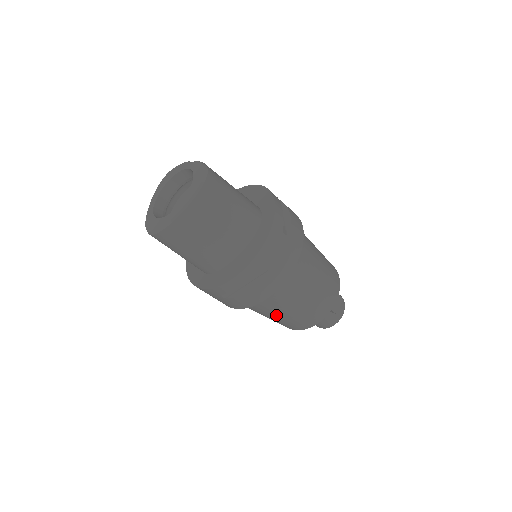
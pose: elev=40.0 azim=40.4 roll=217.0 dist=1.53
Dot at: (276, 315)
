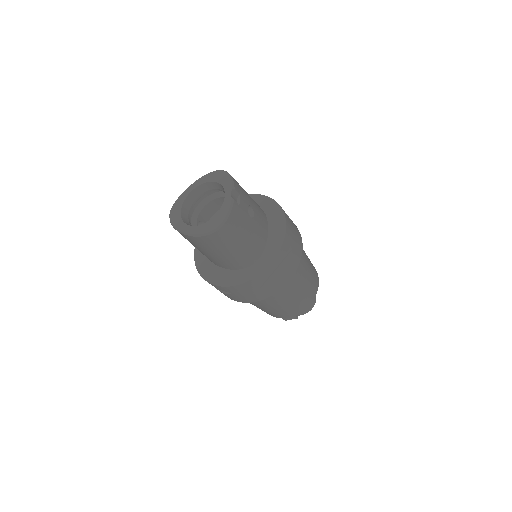
Dot at: occluded
